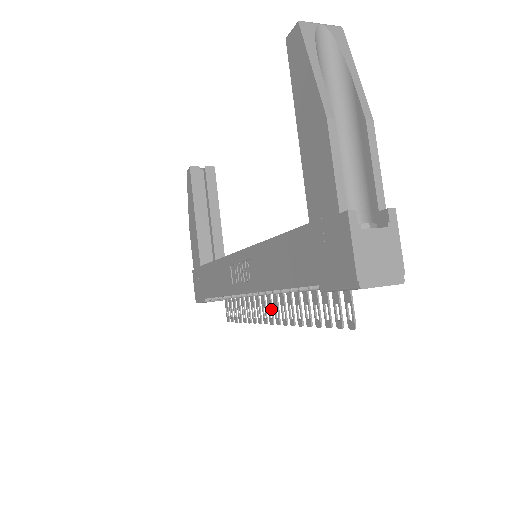
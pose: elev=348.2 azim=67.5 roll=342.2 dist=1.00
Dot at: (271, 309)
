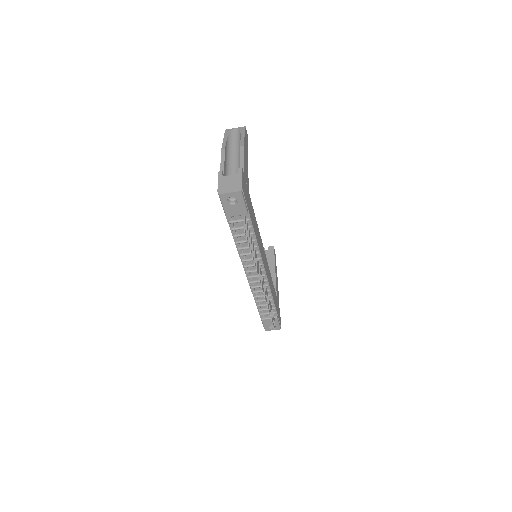
Dot at: (261, 280)
